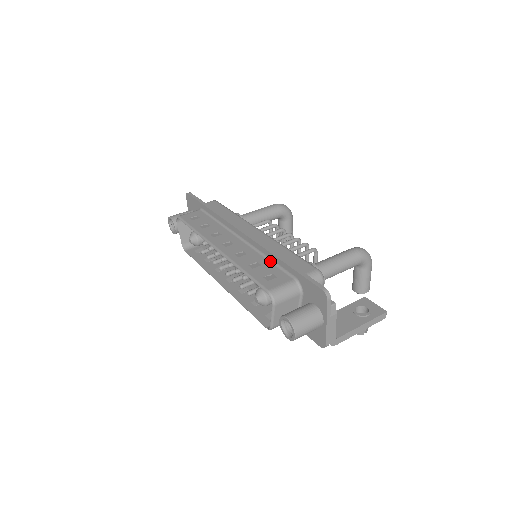
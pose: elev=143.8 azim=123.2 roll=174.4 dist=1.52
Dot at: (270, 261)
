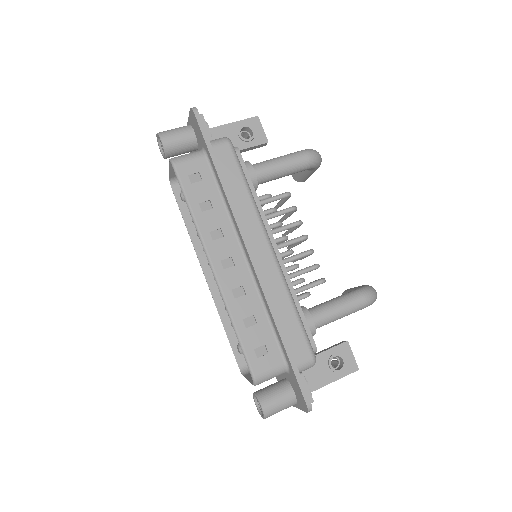
Dot at: (268, 319)
